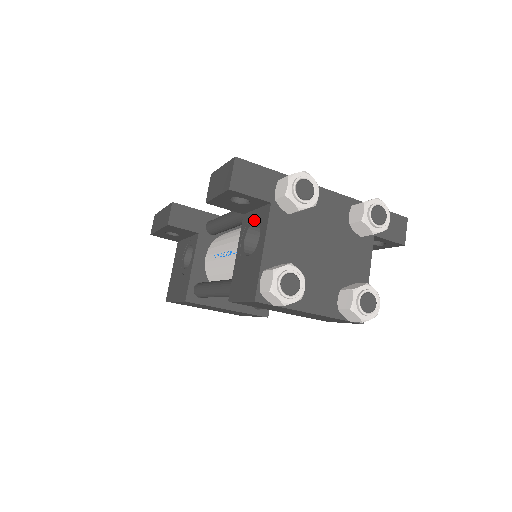
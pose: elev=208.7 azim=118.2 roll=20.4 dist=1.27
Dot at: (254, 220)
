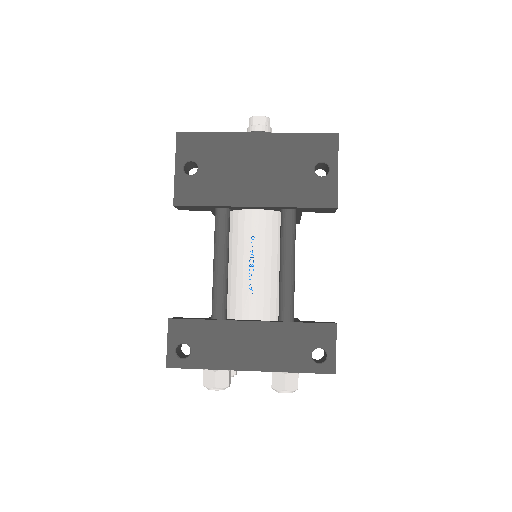
Dot at: occluded
